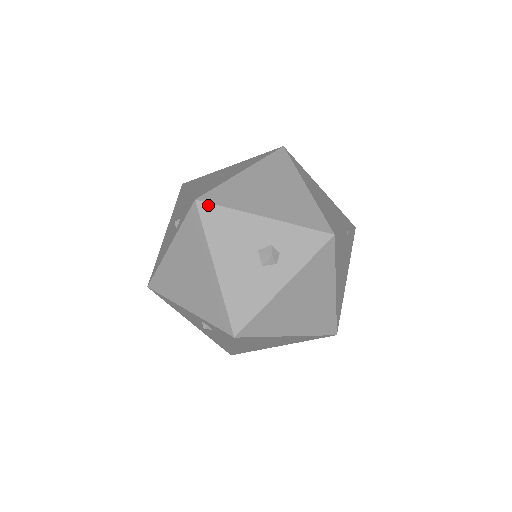
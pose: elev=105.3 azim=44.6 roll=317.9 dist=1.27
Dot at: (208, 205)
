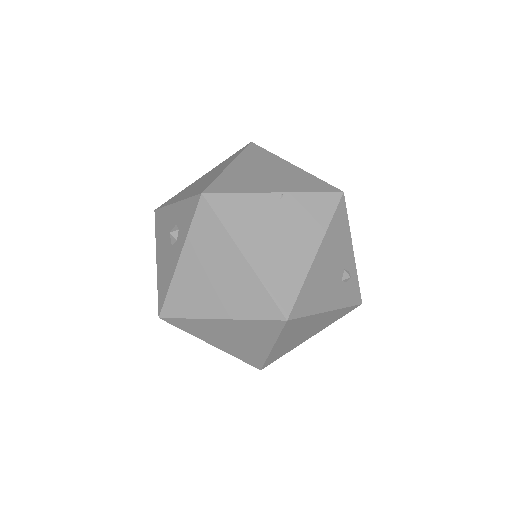
Dot at: (158, 211)
